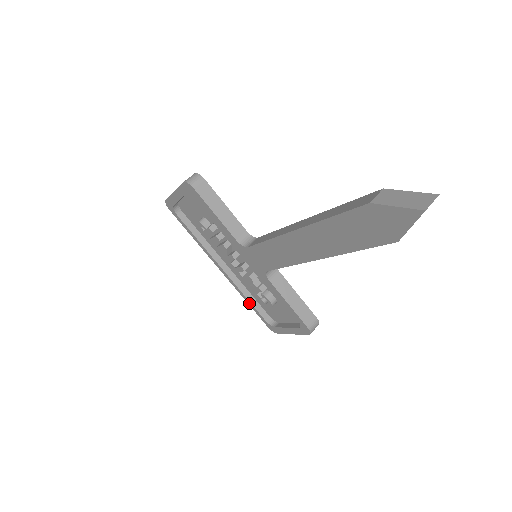
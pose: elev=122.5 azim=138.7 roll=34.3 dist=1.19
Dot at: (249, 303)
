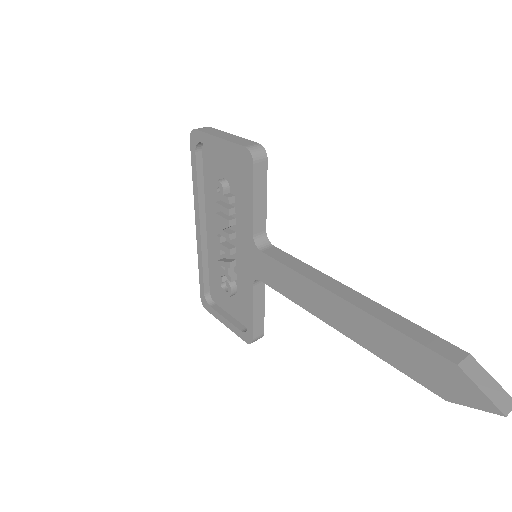
Dot at: (201, 271)
